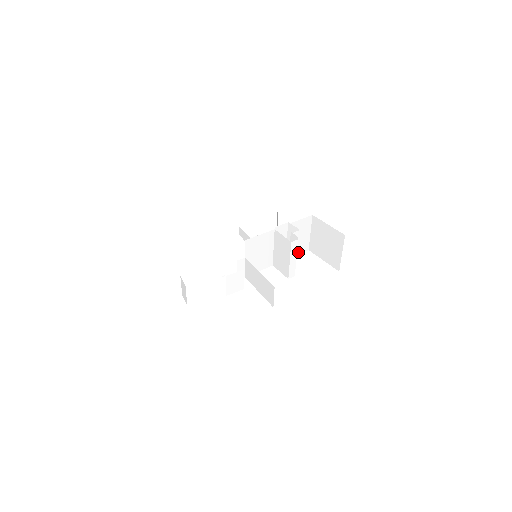
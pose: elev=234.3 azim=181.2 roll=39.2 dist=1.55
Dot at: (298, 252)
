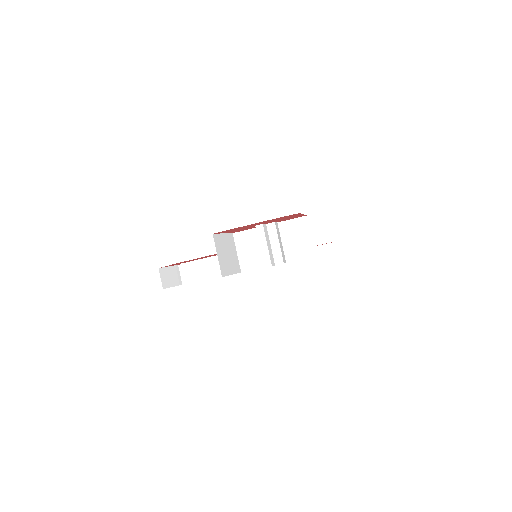
Dot at: (302, 257)
